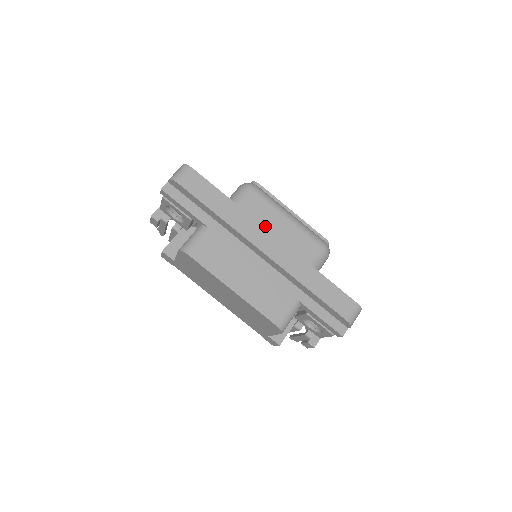
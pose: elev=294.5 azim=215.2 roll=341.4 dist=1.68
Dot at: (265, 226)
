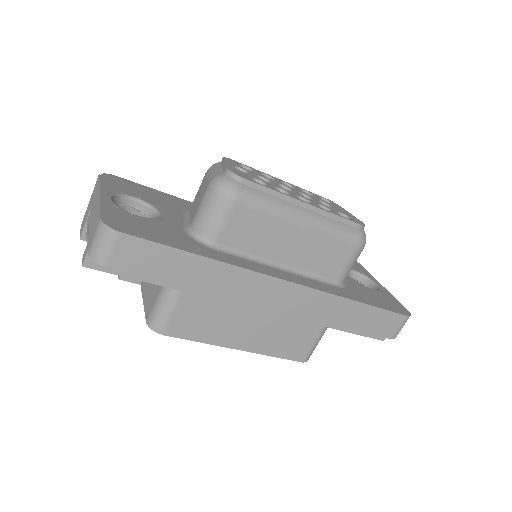
Dot at: (266, 250)
